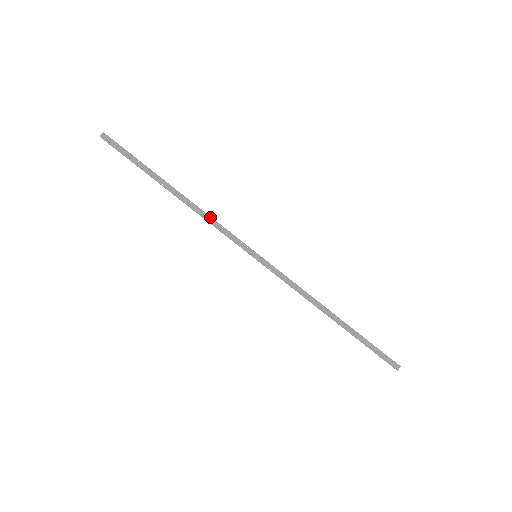
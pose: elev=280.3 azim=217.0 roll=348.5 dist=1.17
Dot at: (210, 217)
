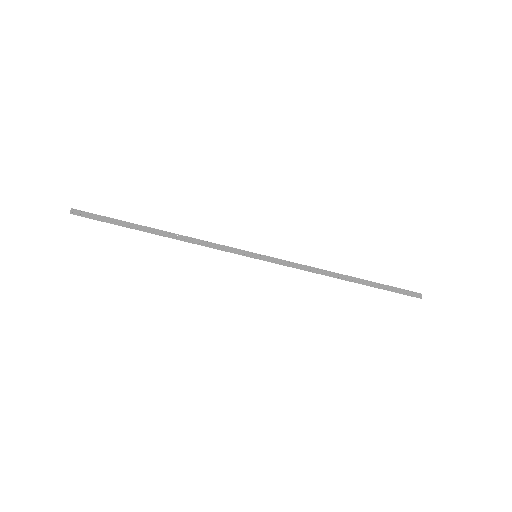
Dot at: (200, 240)
